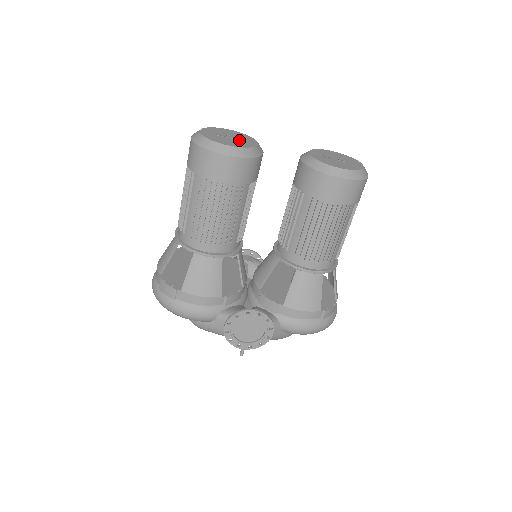
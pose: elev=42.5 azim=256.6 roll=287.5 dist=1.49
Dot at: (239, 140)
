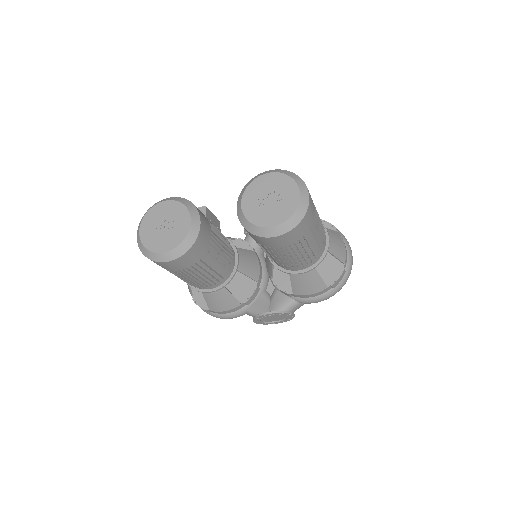
Dot at: (173, 228)
